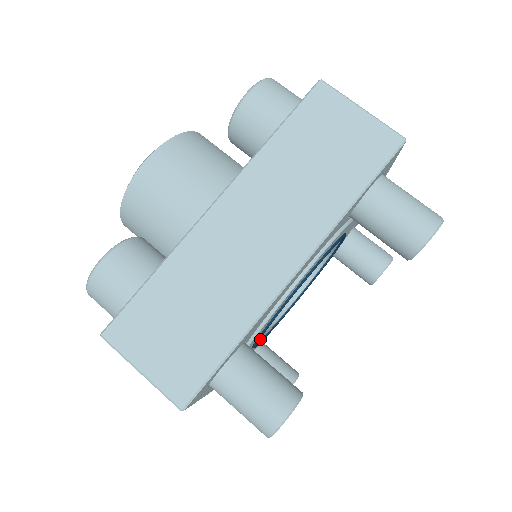
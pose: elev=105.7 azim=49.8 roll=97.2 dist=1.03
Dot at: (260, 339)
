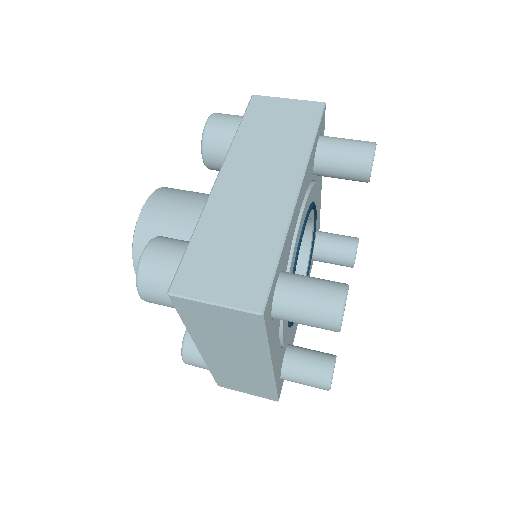
Dot at: occluded
